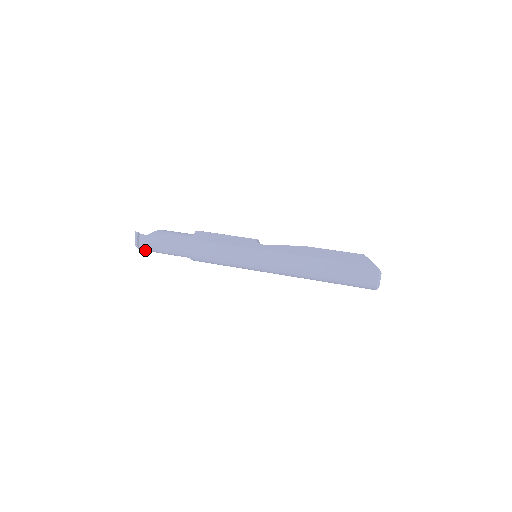
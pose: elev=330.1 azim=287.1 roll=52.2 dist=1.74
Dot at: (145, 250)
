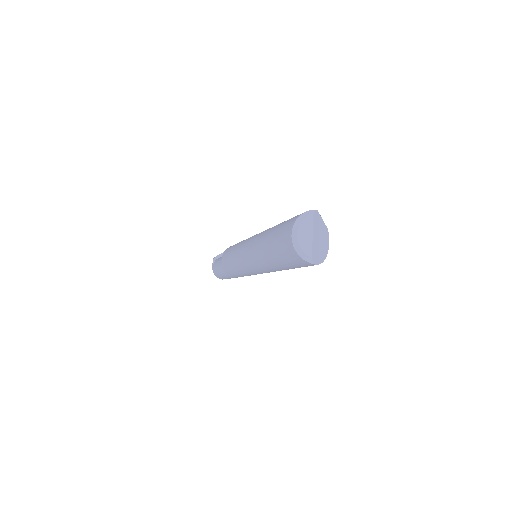
Dot at: occluded
